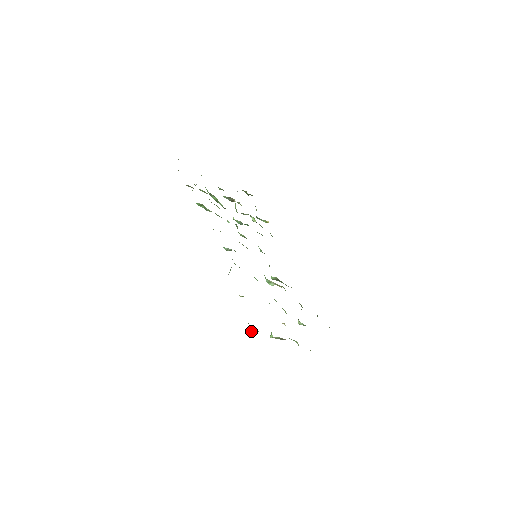
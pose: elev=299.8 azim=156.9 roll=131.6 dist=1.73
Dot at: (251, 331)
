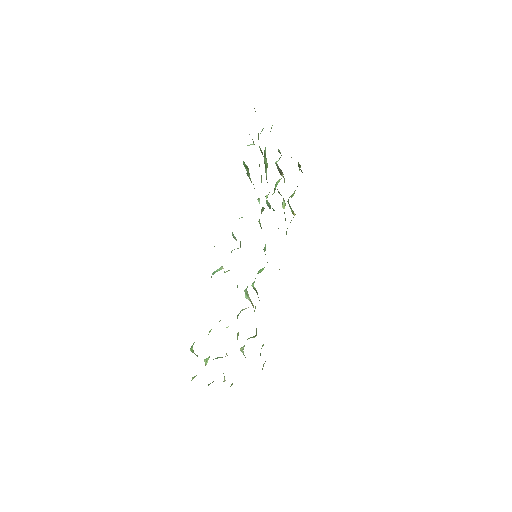
Dot at: (191, 350)
